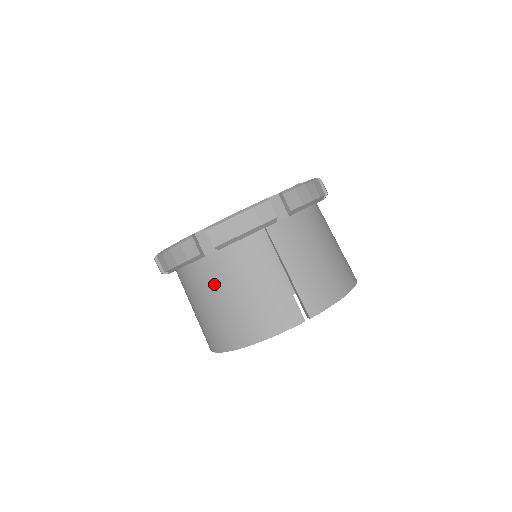
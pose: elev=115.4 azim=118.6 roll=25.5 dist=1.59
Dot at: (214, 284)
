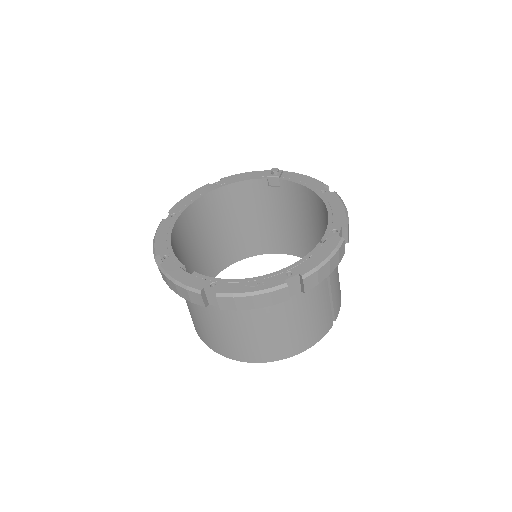
Dot at: (278, 315)
